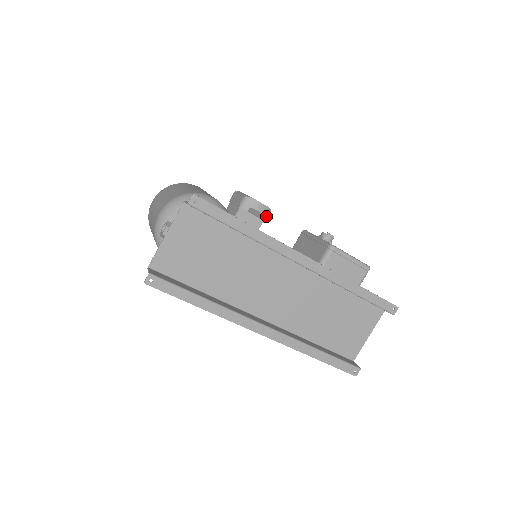
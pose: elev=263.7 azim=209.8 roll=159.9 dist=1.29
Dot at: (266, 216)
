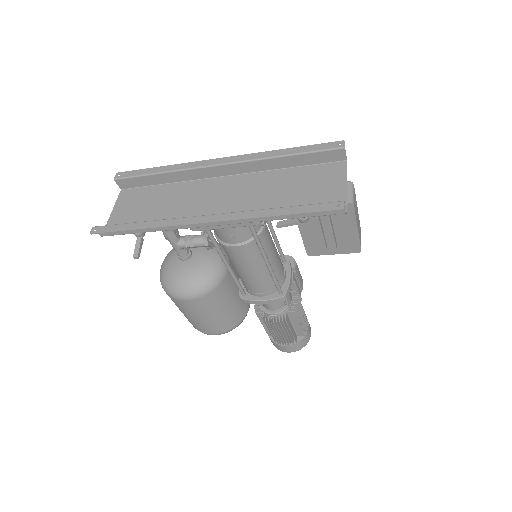
Dot at: occluded
